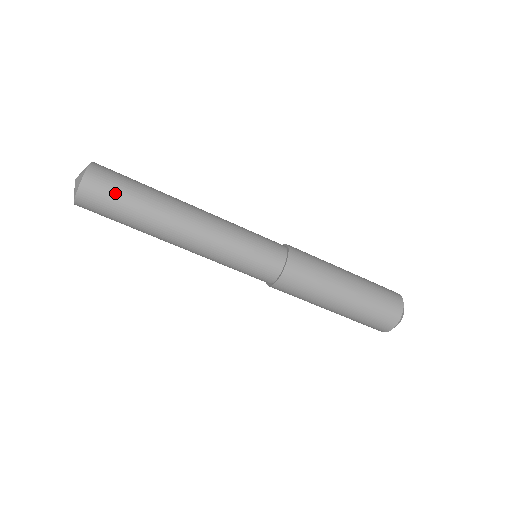
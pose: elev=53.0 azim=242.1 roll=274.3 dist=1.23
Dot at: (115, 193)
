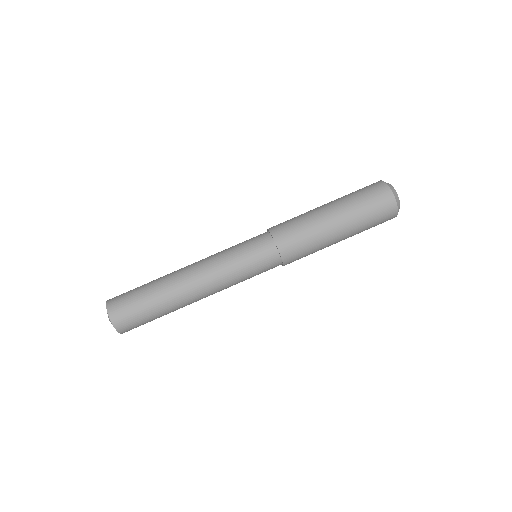
Dot at: (130, 294)
